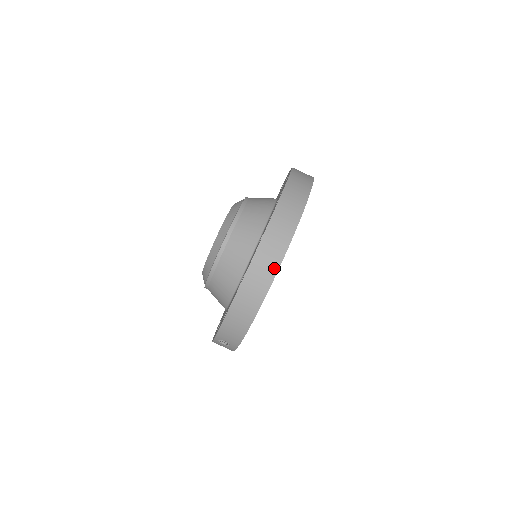
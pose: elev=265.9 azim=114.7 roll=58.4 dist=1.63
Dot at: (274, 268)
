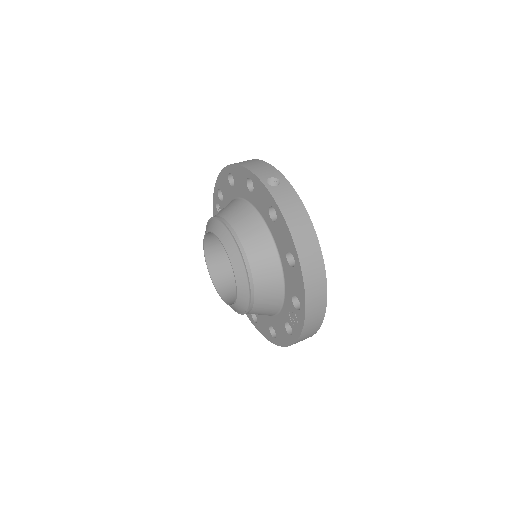
Dot at: occluded
